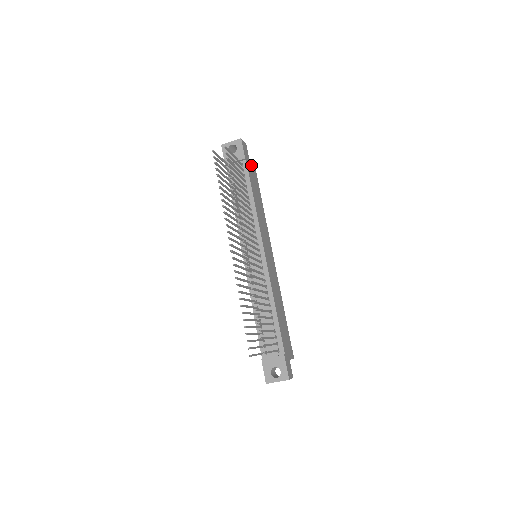
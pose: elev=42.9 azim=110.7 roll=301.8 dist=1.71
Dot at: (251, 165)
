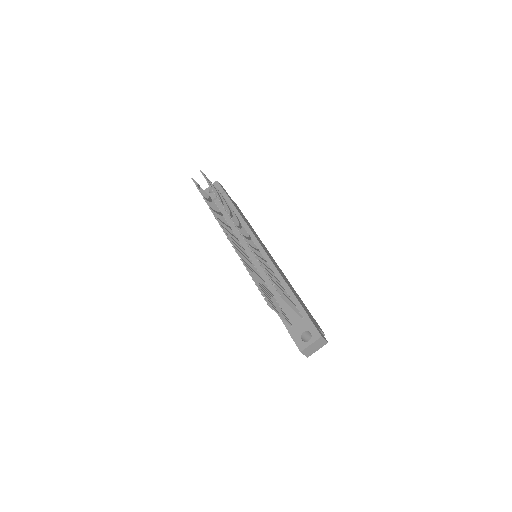
Dot at: (232, 200)
